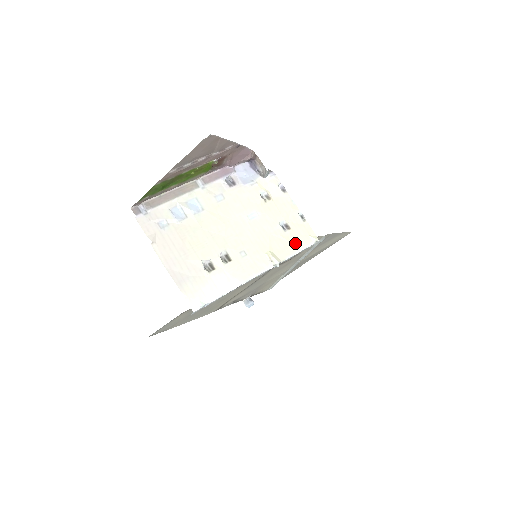
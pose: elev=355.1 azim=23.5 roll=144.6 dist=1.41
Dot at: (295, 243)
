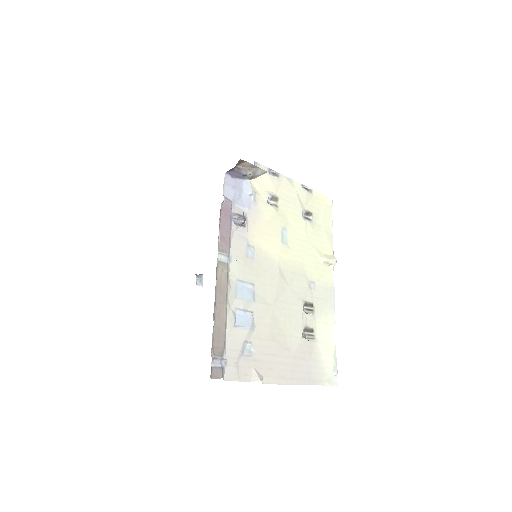
Dot at: (325, 224)
